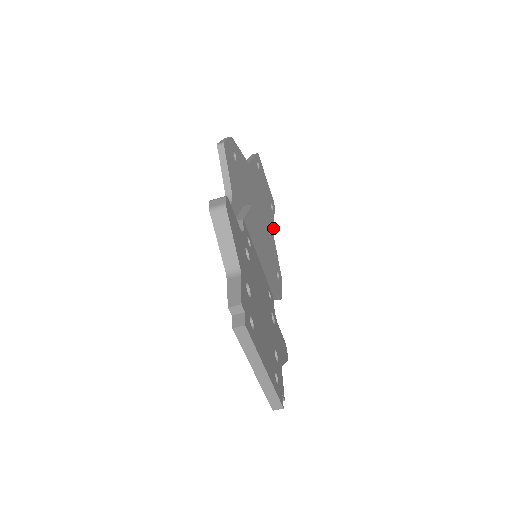
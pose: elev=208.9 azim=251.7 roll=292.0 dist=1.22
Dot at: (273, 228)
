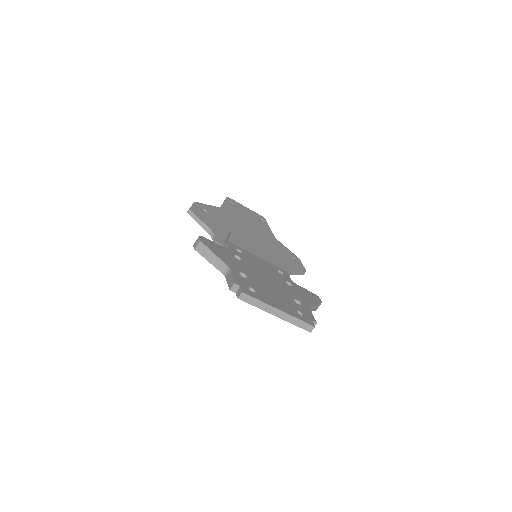
Dot at: (271, 233)
